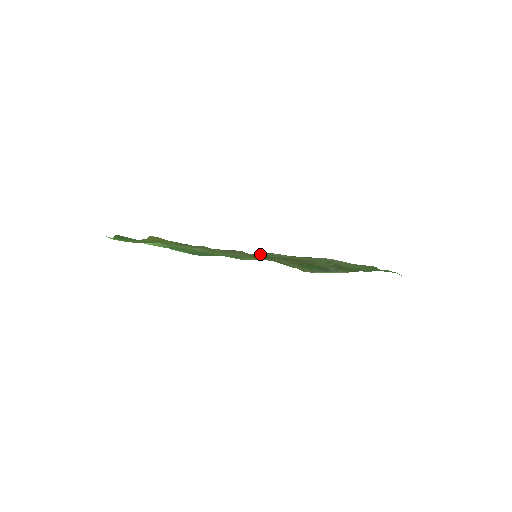
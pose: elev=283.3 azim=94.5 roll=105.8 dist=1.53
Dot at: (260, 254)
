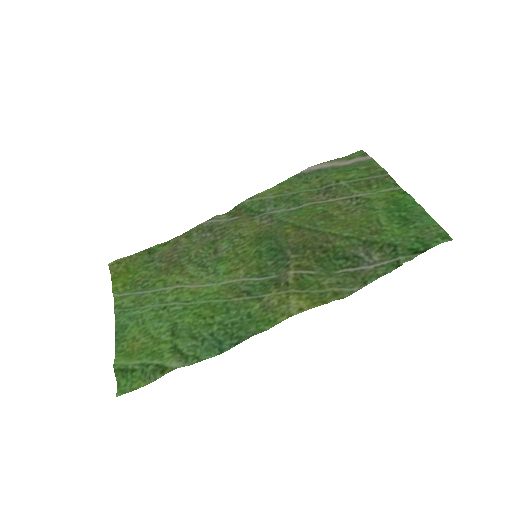
Dot at: (239, 209)
